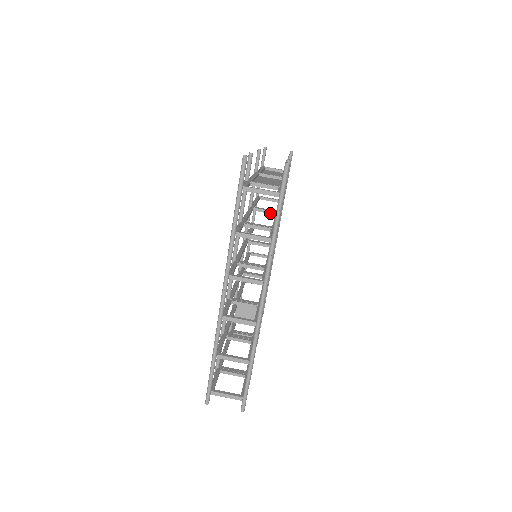
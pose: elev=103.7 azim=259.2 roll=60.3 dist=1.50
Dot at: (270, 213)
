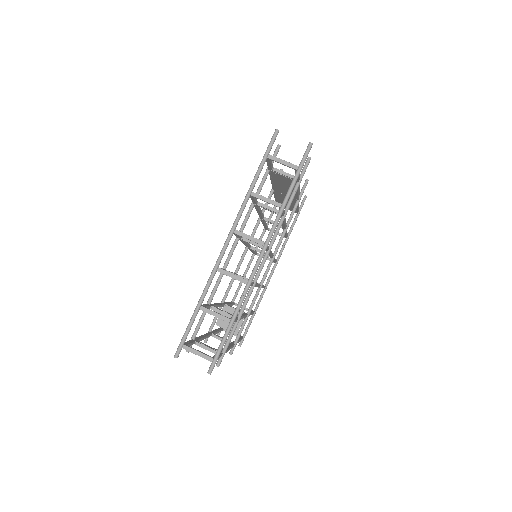
Dot at: occluded
